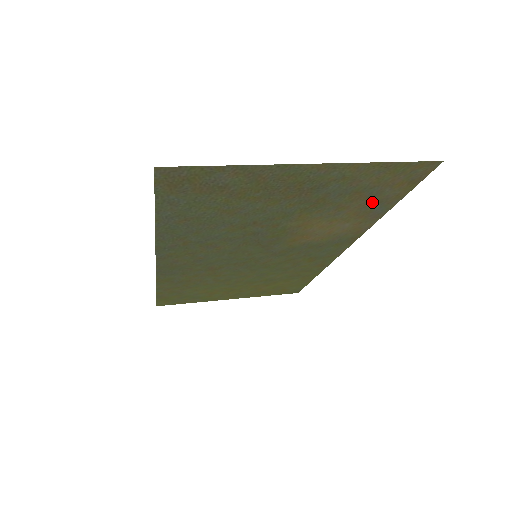
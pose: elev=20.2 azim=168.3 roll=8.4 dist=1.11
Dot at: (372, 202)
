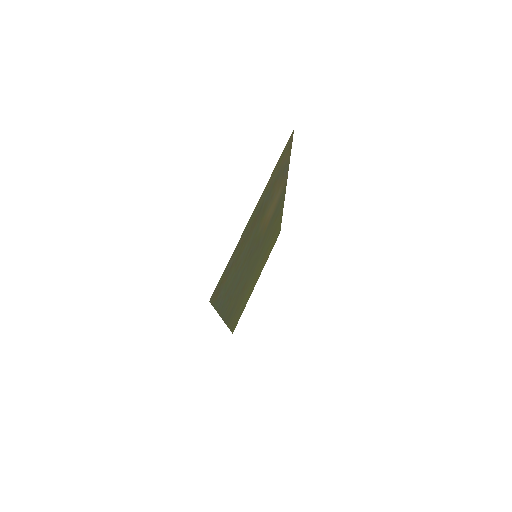
Dot at: (281, 174)
